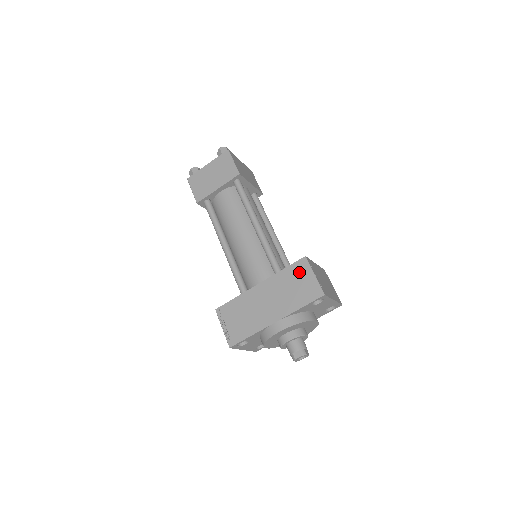
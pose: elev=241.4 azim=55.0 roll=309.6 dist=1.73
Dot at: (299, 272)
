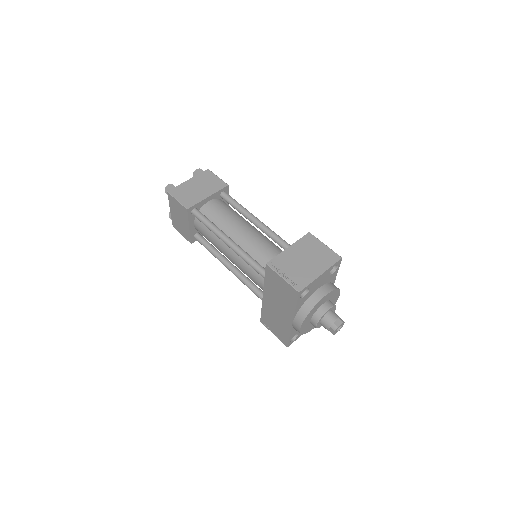
Dot at: (273, 279)
